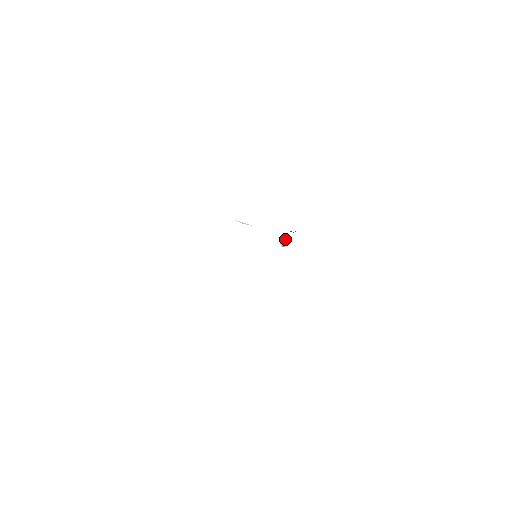
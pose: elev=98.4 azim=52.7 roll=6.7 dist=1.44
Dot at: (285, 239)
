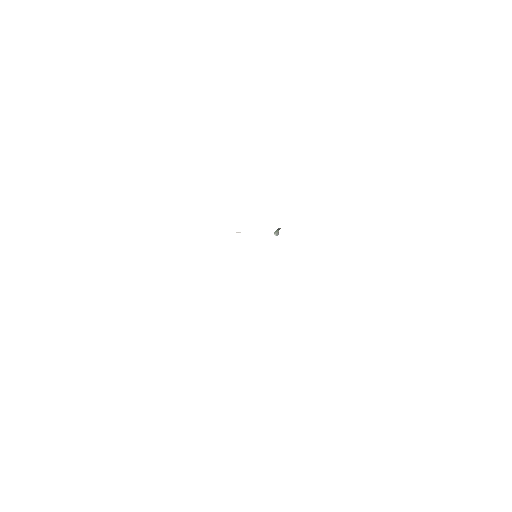
Dot at: (277, 230)
